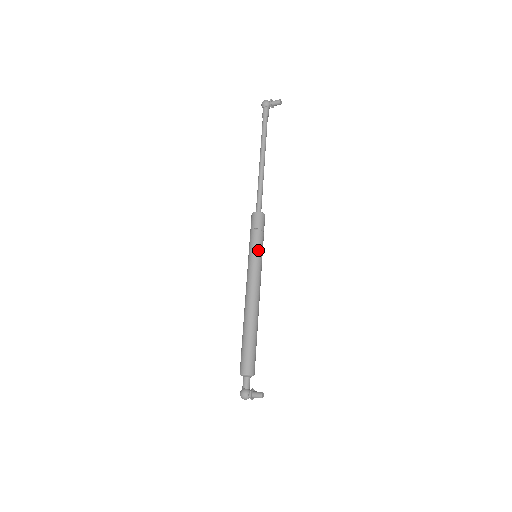
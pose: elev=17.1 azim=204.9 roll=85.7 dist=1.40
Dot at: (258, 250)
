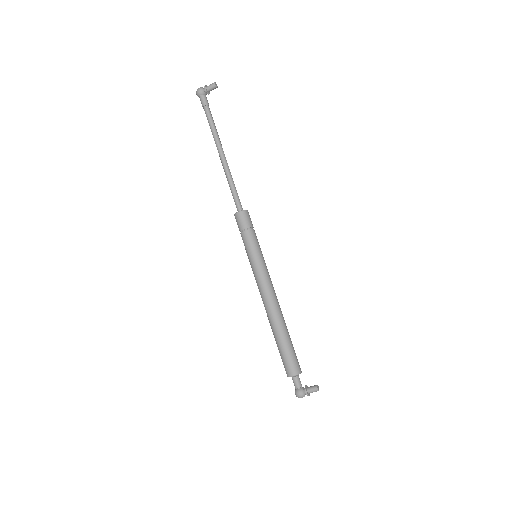
Dot at: (256, 250)
